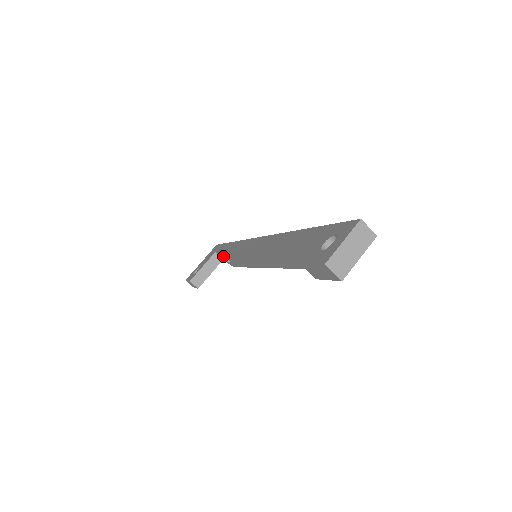
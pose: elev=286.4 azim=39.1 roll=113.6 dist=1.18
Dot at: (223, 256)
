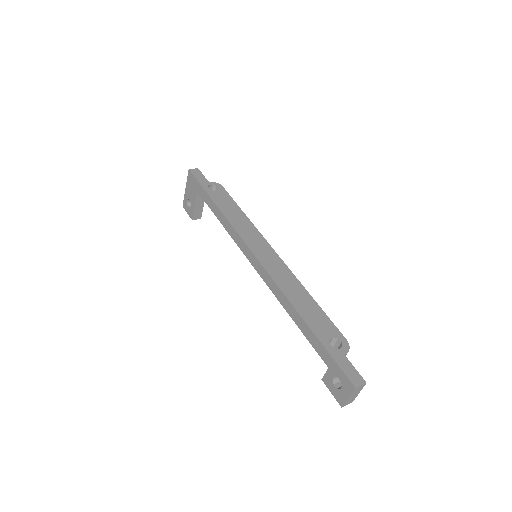
Dot at: occluded
